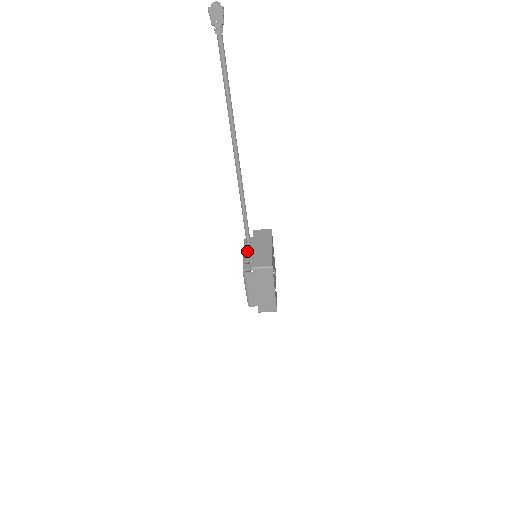
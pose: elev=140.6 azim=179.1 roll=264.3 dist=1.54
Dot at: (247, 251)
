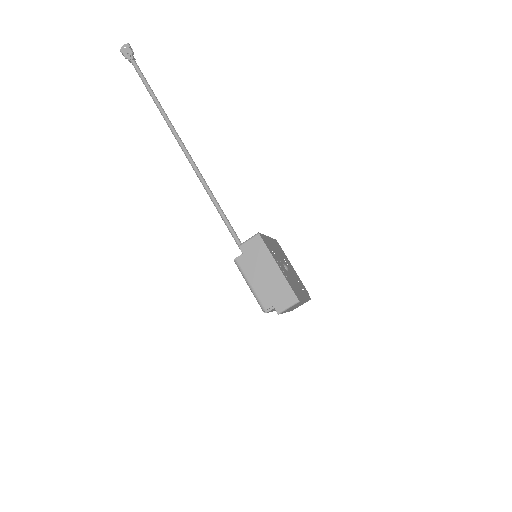
Dot at: occluded
